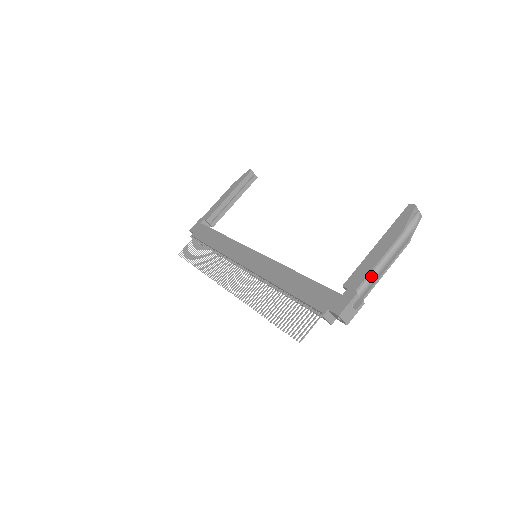
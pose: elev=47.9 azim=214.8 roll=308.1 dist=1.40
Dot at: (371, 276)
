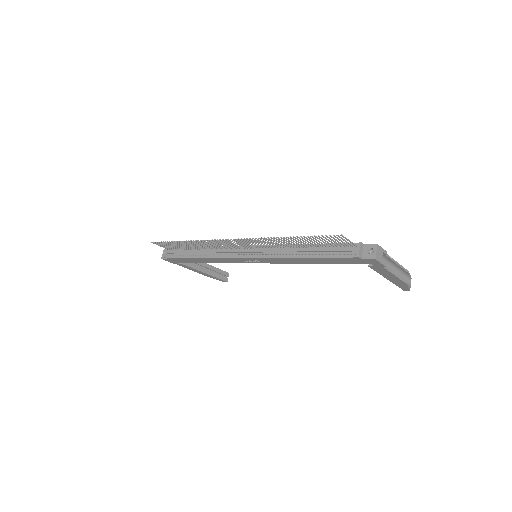
Dot at: occluded
